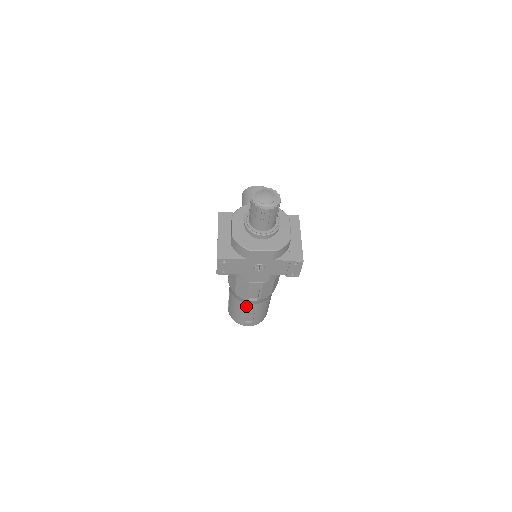
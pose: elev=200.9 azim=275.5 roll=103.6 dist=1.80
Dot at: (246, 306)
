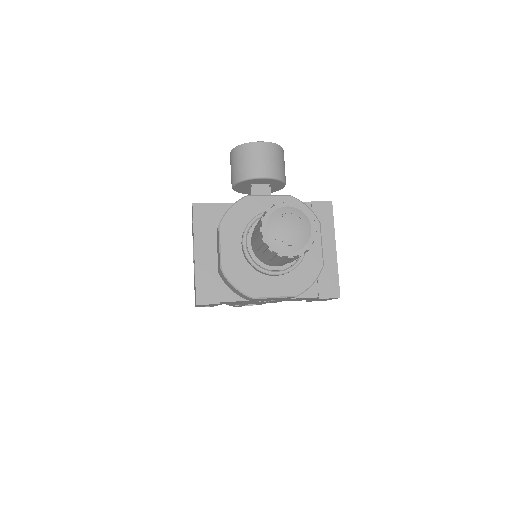
Dot at: occluded
